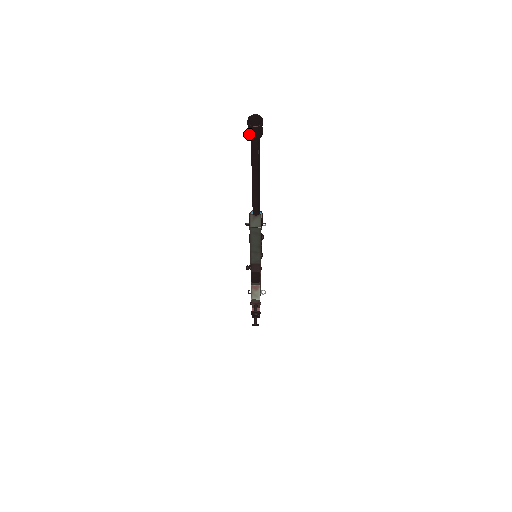
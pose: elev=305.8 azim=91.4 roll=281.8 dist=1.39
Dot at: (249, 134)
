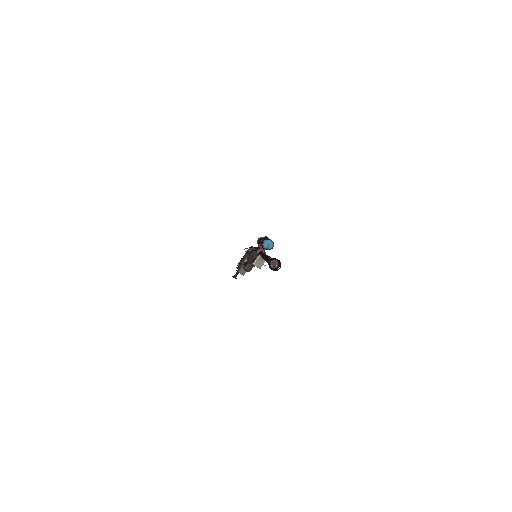
Dot at: (268, 264)
